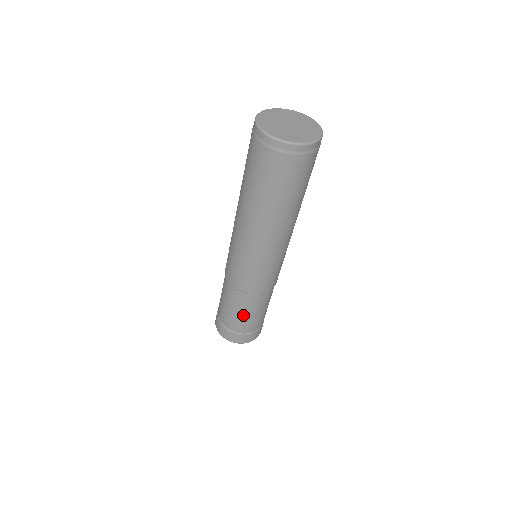
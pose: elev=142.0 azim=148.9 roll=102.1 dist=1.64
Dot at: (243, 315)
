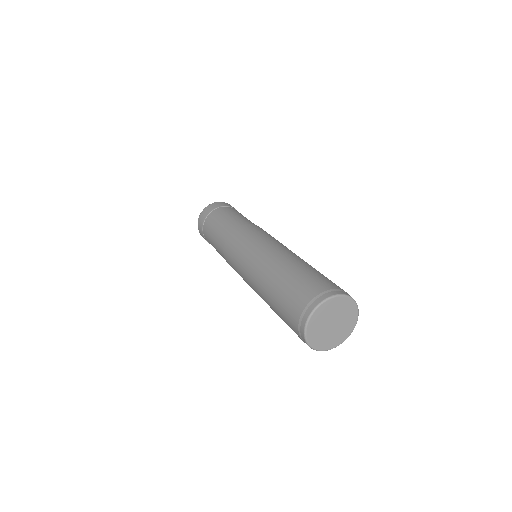
Dot at: occluded
